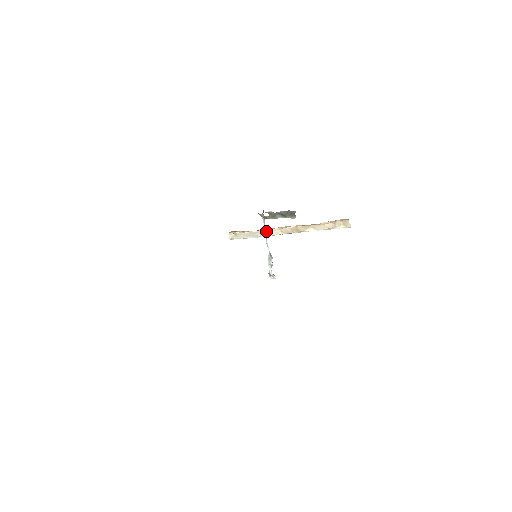
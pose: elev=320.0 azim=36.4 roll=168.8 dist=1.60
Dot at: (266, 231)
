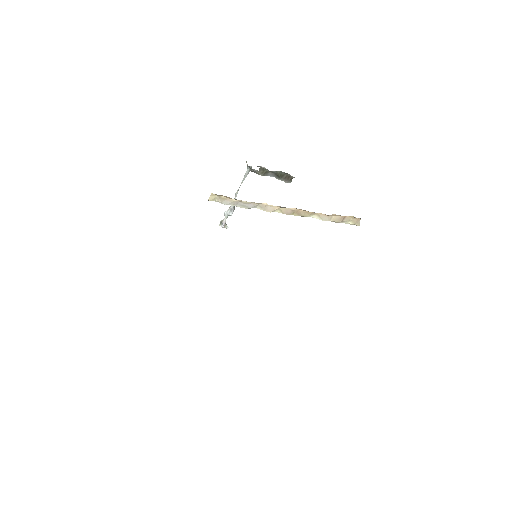
Dot at: (261, 204)
